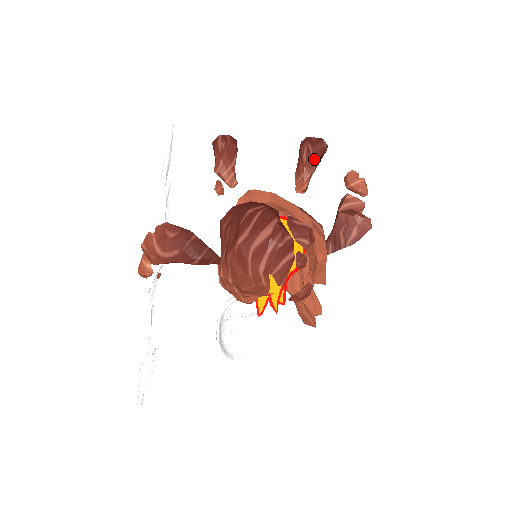
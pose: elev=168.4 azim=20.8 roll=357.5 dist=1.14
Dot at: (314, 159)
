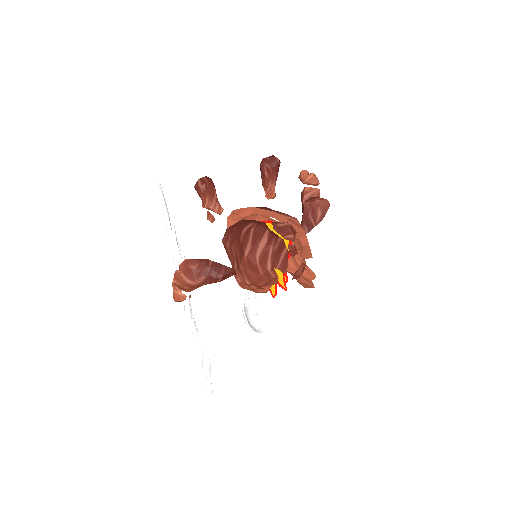
Dot at: (274, 173)
